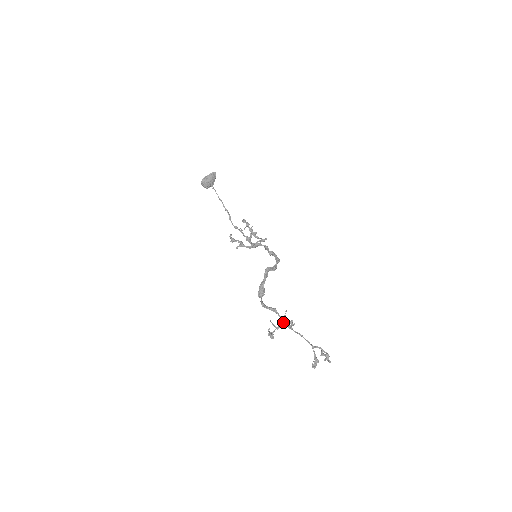
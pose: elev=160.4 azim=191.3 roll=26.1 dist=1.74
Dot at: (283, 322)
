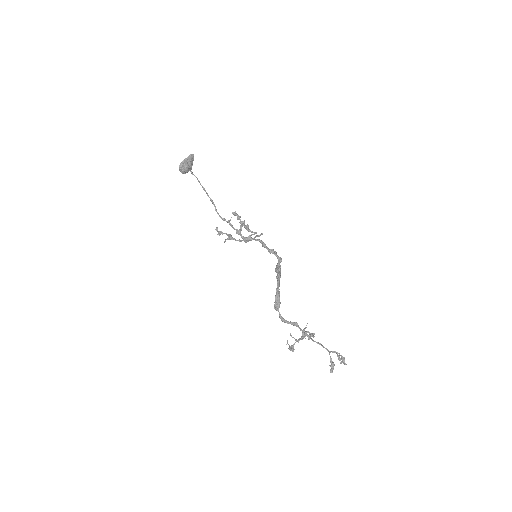
Dot at: (304, 334)
